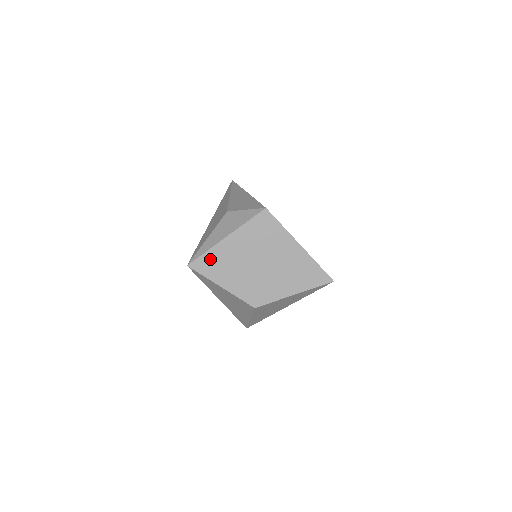
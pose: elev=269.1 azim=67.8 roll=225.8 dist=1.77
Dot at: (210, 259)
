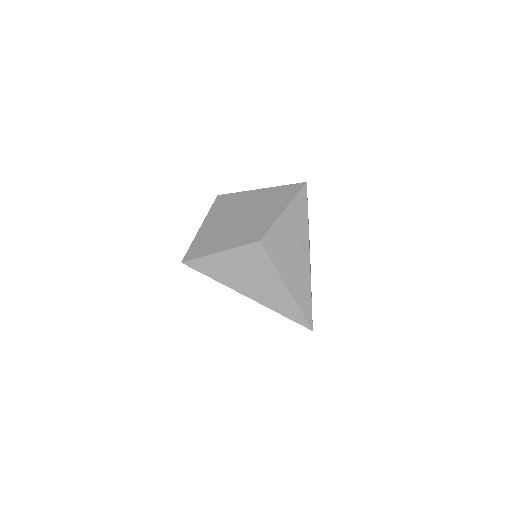
Dot at: (197, 246)
